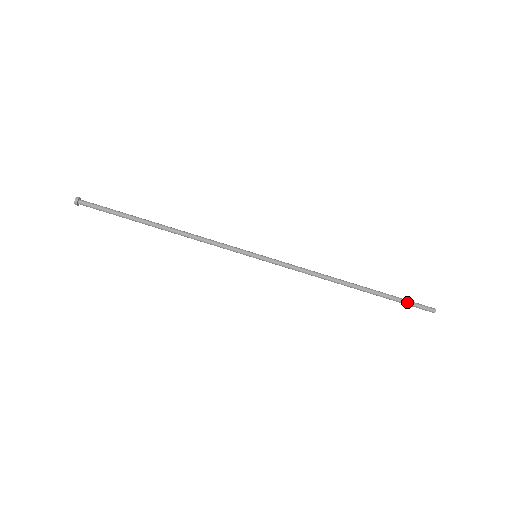
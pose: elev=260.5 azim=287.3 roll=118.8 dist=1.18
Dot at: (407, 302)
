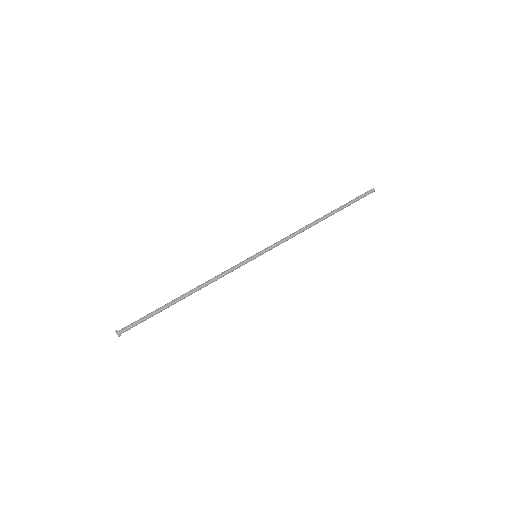
Dot at: (356, 198)
